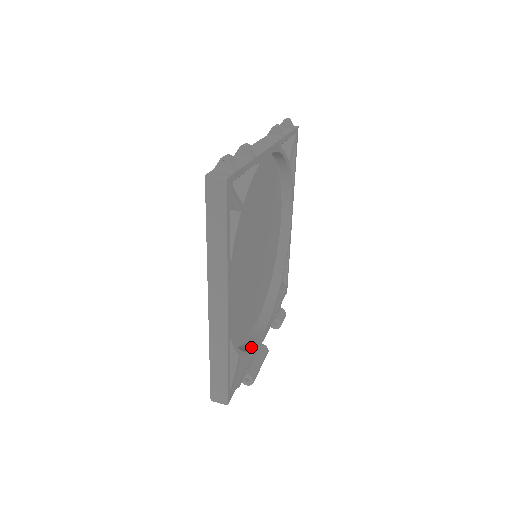
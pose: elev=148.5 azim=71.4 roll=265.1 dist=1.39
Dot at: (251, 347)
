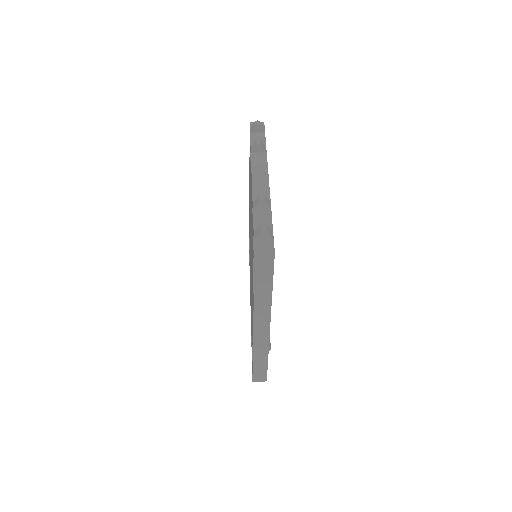
Dot at: occluded
